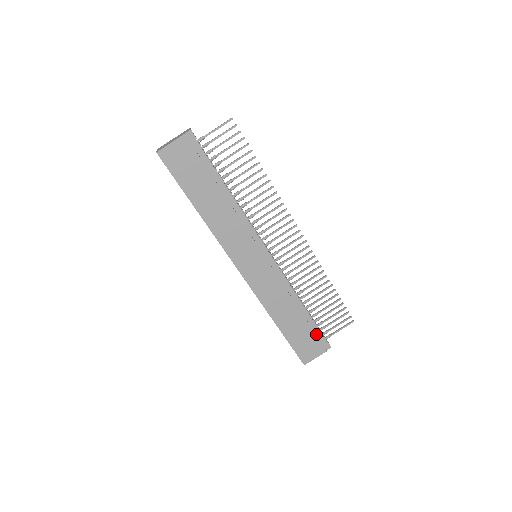
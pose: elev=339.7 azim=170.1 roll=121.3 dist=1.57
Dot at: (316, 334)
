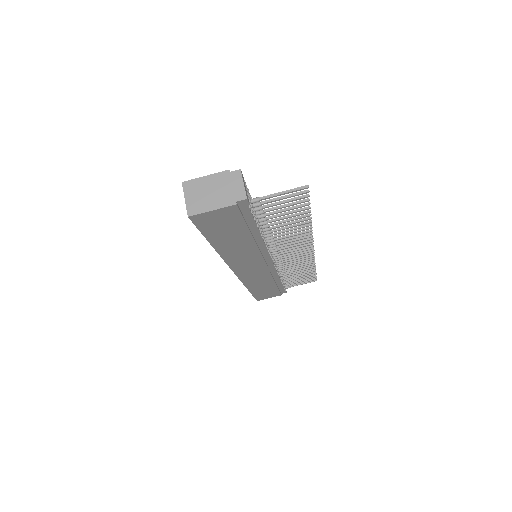
Dot at: (279, 289)
